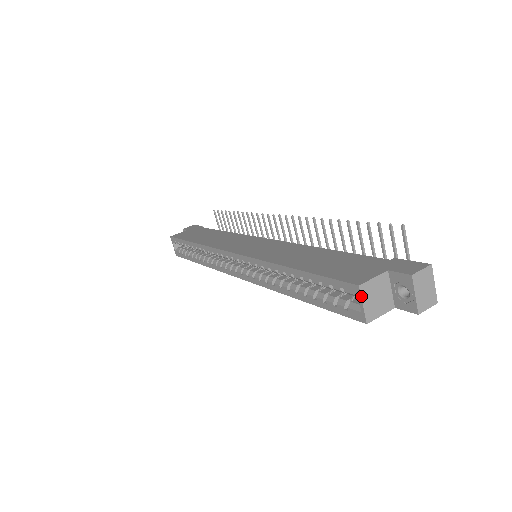
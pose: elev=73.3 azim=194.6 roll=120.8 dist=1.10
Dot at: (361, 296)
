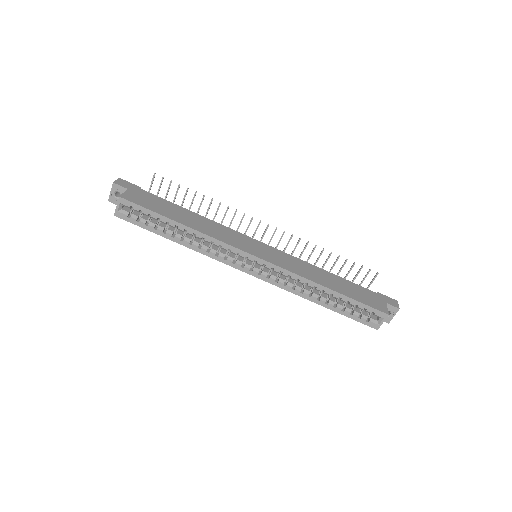
Dot at: occluded
